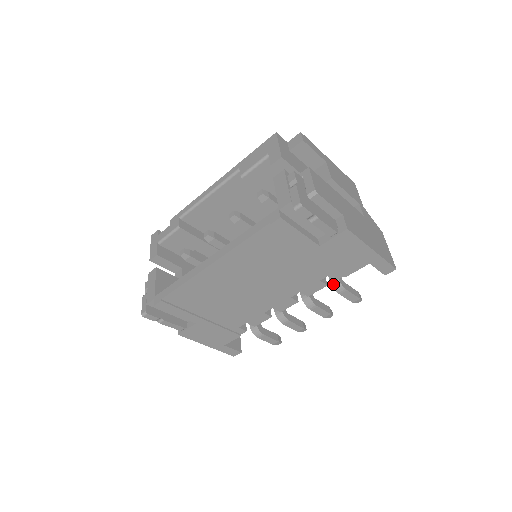
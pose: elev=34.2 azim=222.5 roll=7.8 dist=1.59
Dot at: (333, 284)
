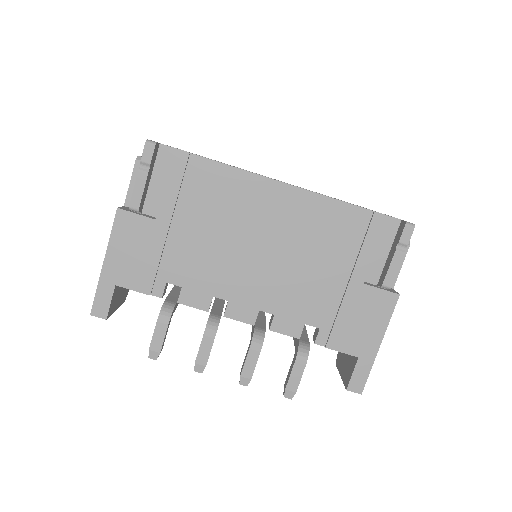
Dot at: (301, 346)
